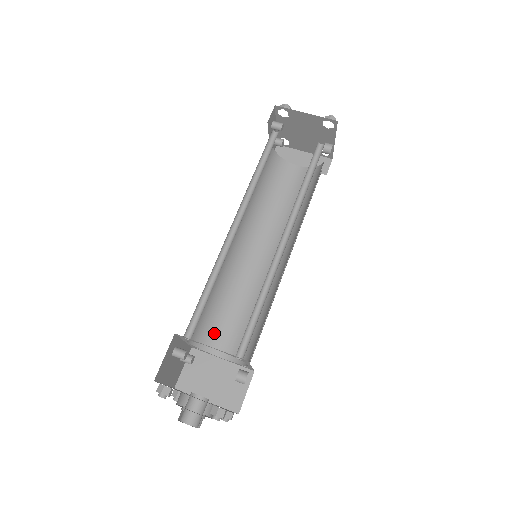
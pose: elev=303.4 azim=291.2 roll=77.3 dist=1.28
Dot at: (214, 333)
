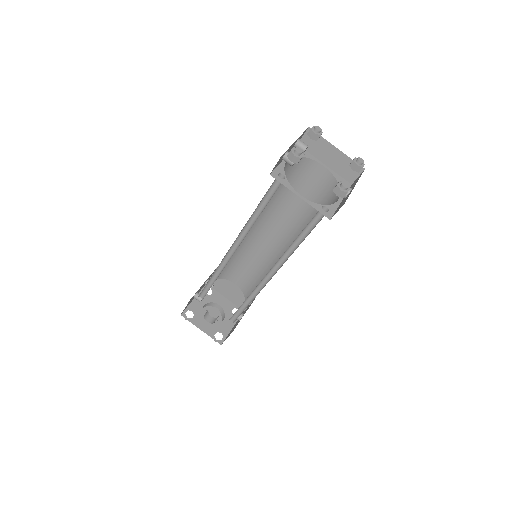
Dot at: (229, 271)
